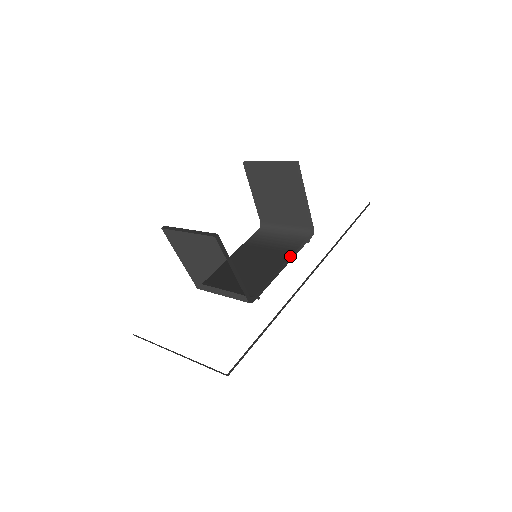
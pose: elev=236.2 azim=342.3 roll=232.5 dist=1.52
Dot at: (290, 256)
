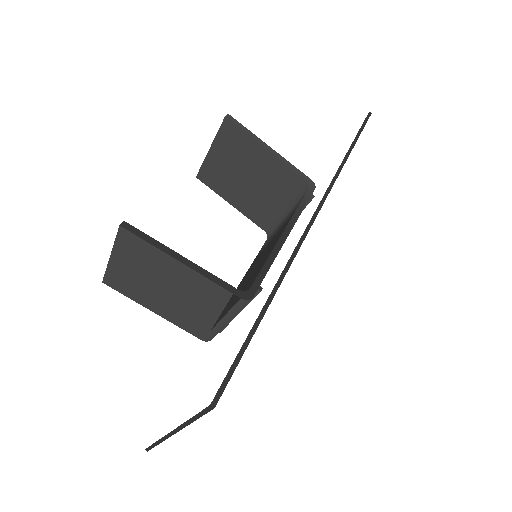
Dot at: (289, 221)
